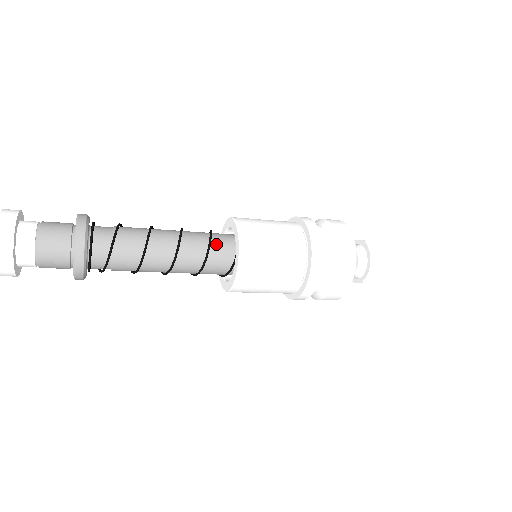
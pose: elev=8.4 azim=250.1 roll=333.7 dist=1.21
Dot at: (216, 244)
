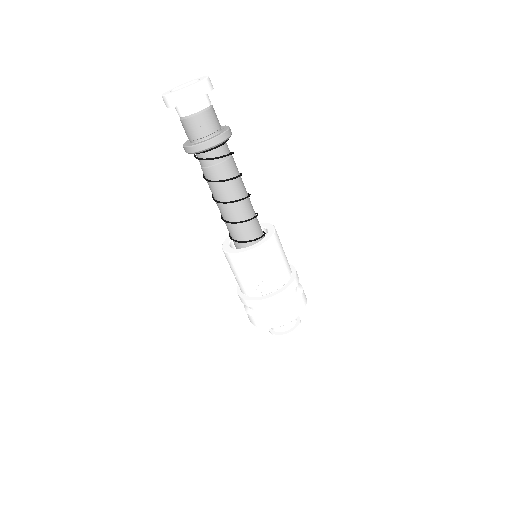
Dot at: occluded
